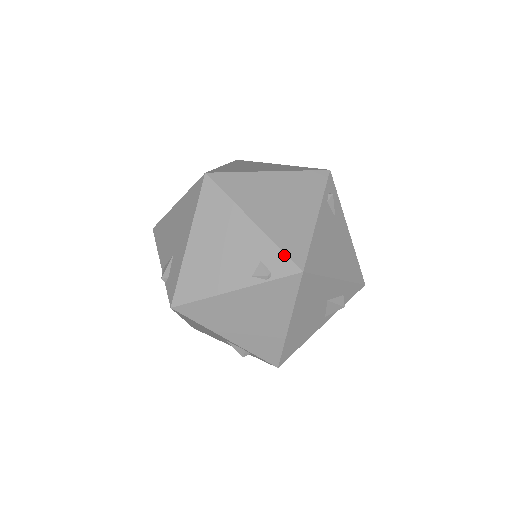
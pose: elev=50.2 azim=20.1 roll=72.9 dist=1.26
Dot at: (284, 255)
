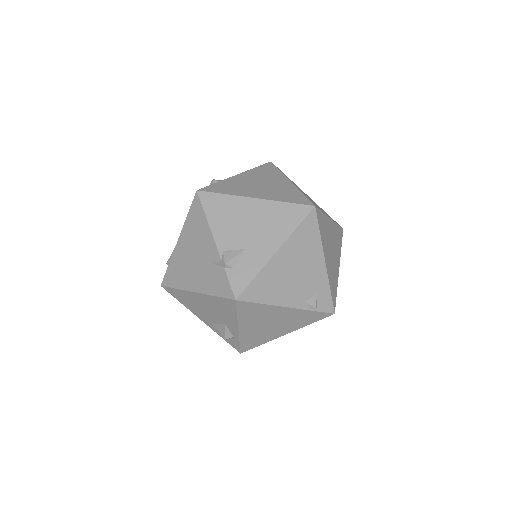
Dot at: (331, 297)
